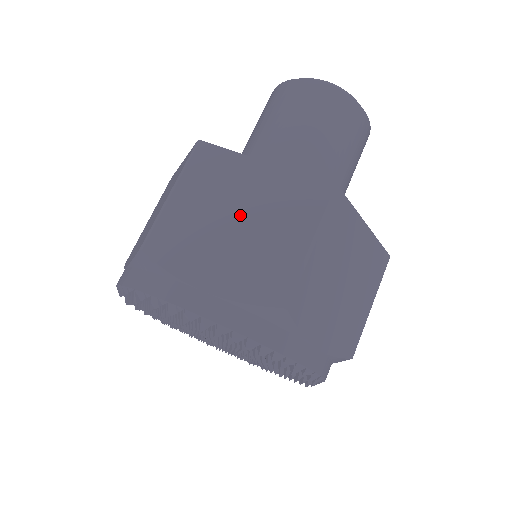
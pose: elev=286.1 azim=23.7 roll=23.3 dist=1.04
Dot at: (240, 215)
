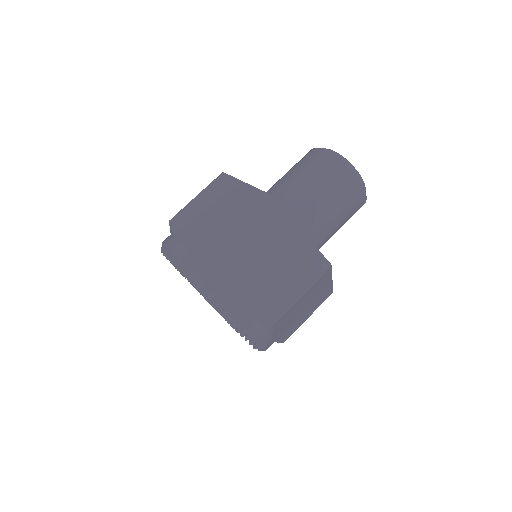
Dot at: (272, 257)
